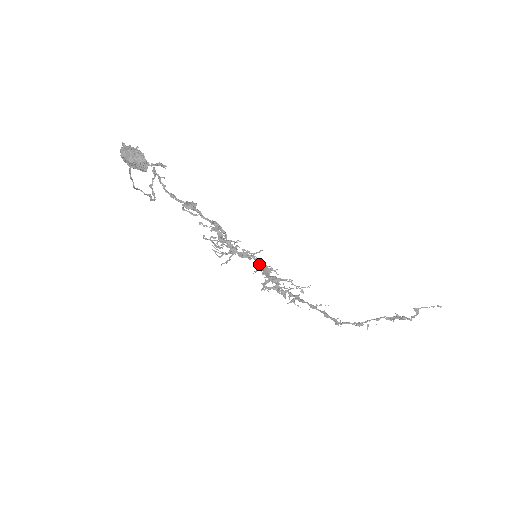
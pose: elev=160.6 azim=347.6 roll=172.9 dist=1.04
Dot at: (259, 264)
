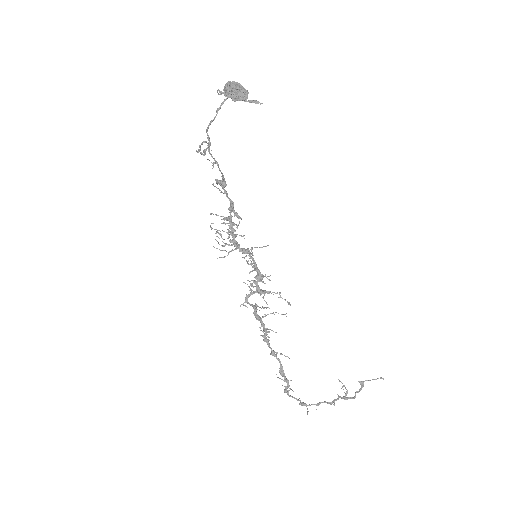
Dot at: (255, 267)
